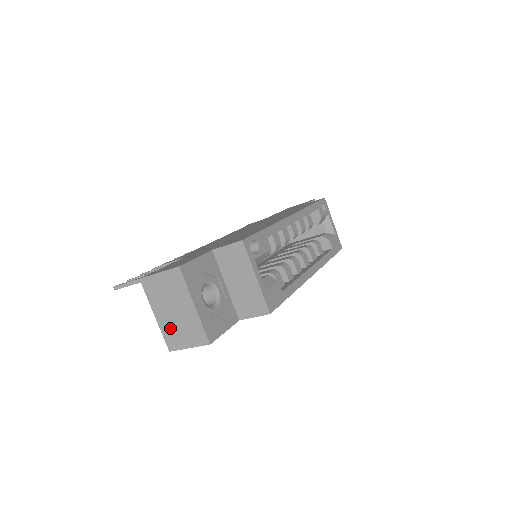
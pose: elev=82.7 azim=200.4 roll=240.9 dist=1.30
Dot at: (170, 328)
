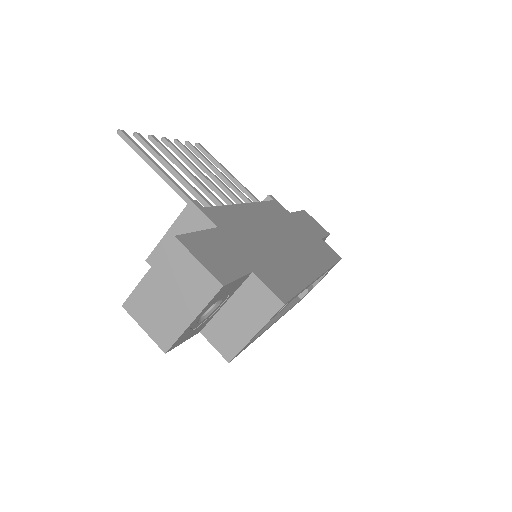
Dot at: (148, 298)
